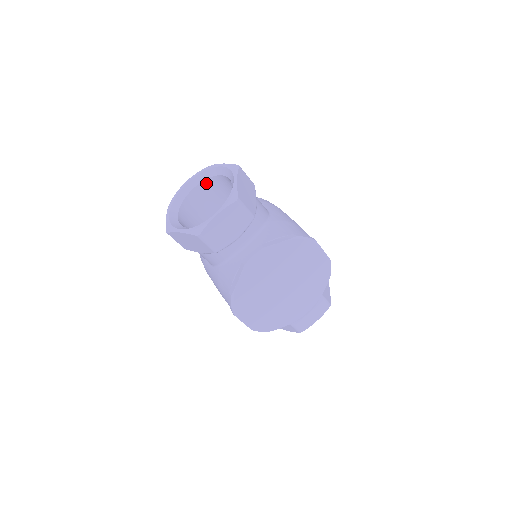
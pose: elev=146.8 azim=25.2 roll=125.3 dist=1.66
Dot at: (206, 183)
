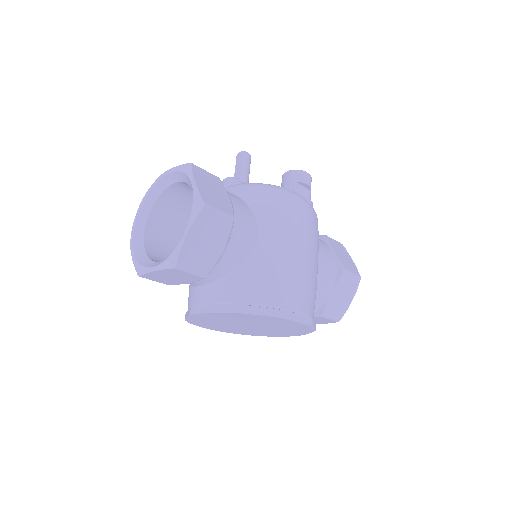
Dot at: (187, 184)
